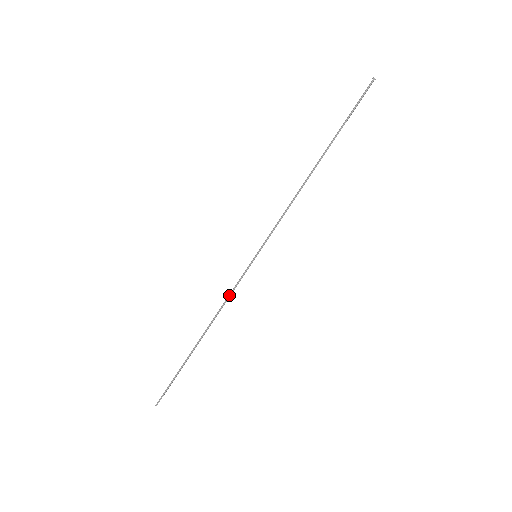
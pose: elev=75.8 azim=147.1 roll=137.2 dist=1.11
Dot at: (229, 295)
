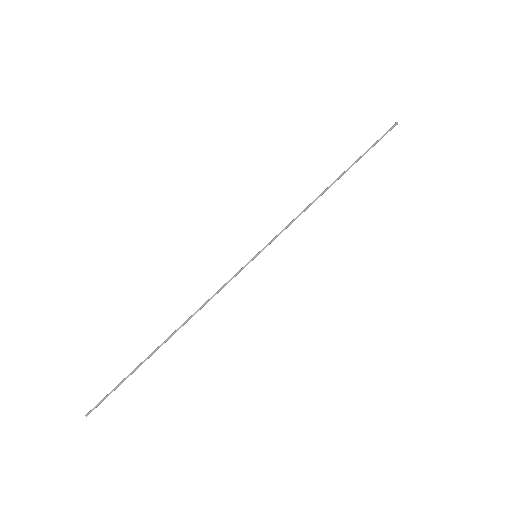
Dot at: (216, 292)
